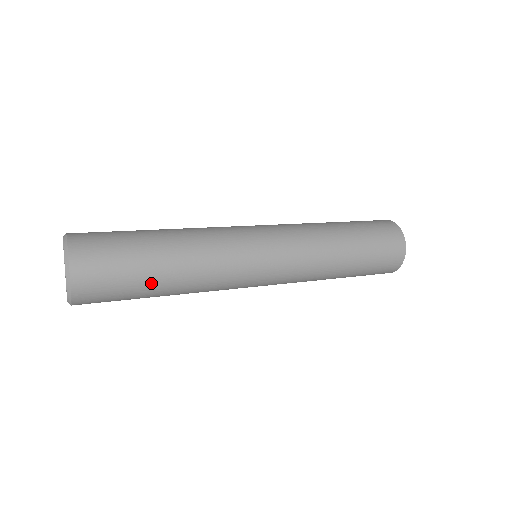
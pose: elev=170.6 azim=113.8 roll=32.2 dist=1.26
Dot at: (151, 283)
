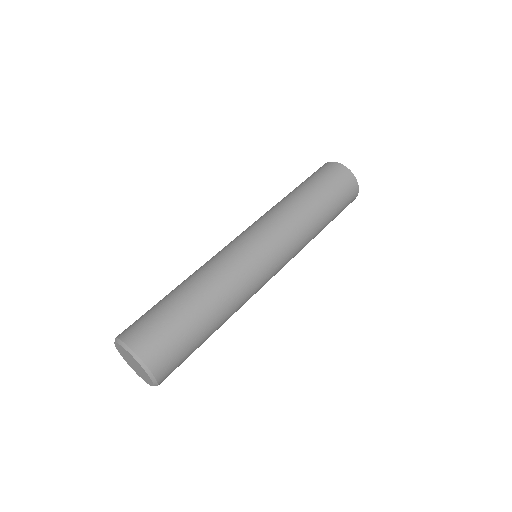
Dot at: (206, 338)
